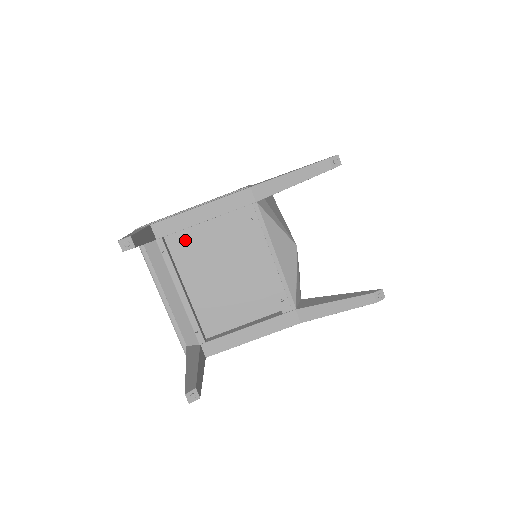
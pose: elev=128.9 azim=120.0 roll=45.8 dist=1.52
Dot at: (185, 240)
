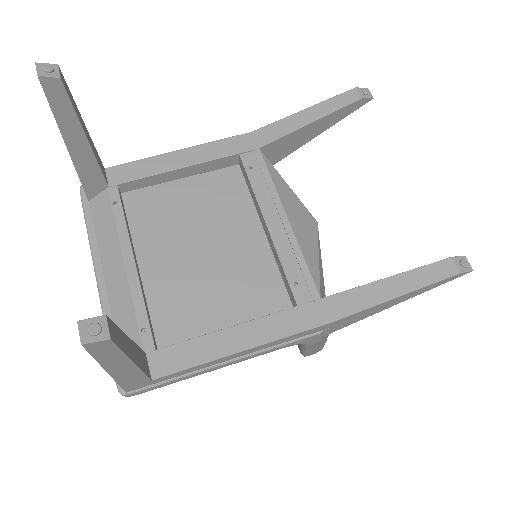
Dot at: (152, 200)
